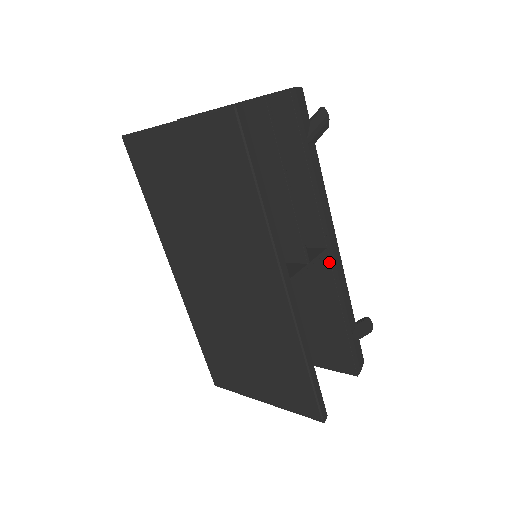
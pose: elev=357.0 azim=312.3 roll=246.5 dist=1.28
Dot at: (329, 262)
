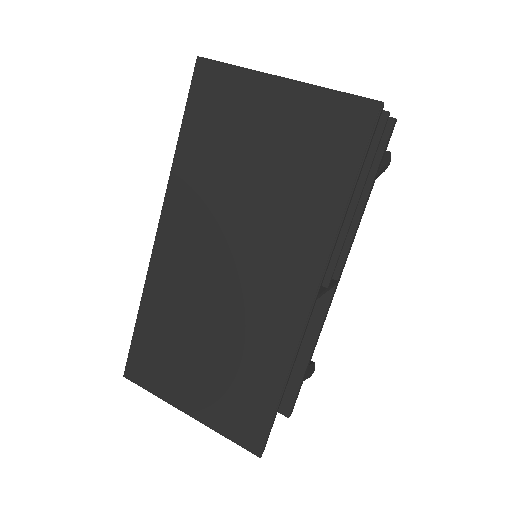
Dot at: (331, 295)
